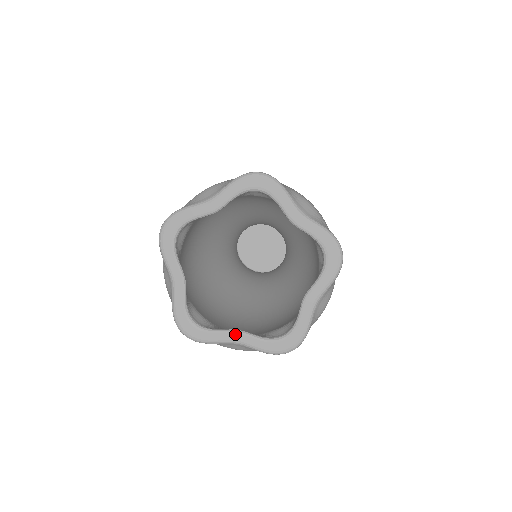
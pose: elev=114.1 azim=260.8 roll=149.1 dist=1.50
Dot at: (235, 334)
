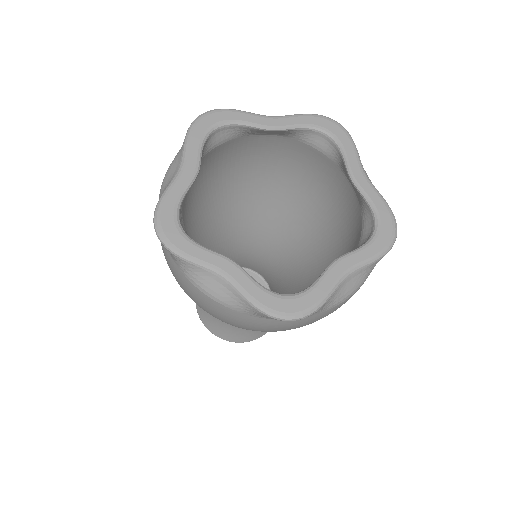
Dot at: (337, 266)
